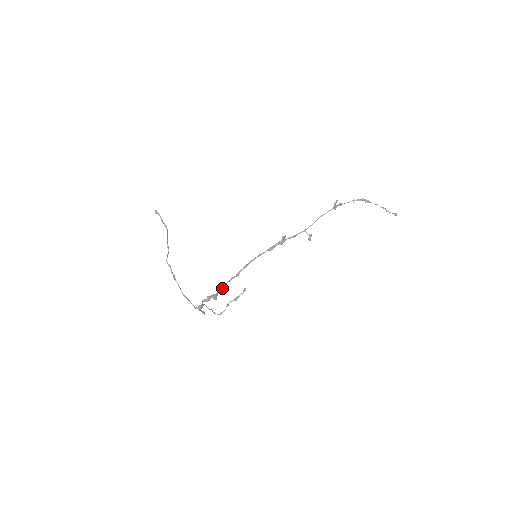
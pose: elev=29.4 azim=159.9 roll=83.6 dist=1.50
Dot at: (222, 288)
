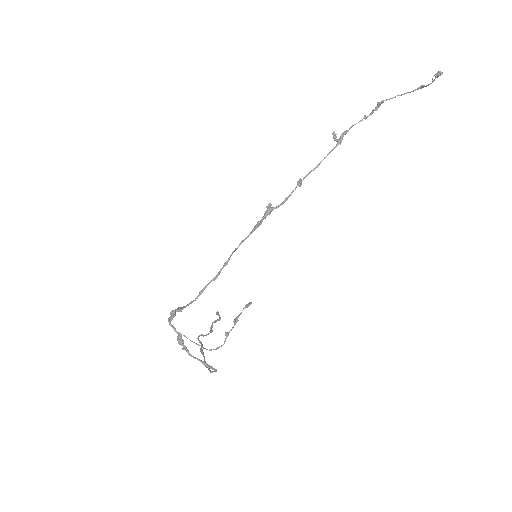
Dot at: (195, 299)
